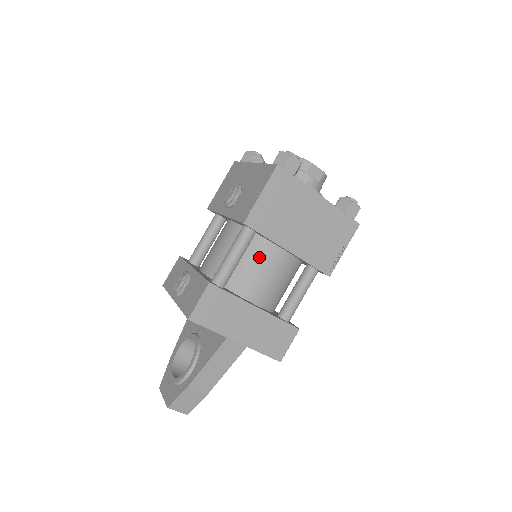
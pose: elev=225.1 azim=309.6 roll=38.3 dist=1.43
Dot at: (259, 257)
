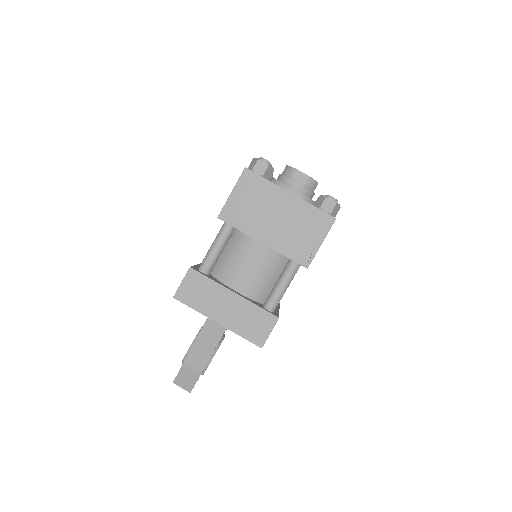
Dot at: (240, 250)
